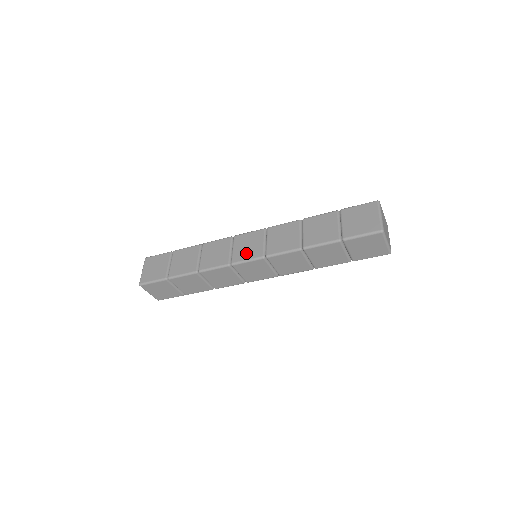
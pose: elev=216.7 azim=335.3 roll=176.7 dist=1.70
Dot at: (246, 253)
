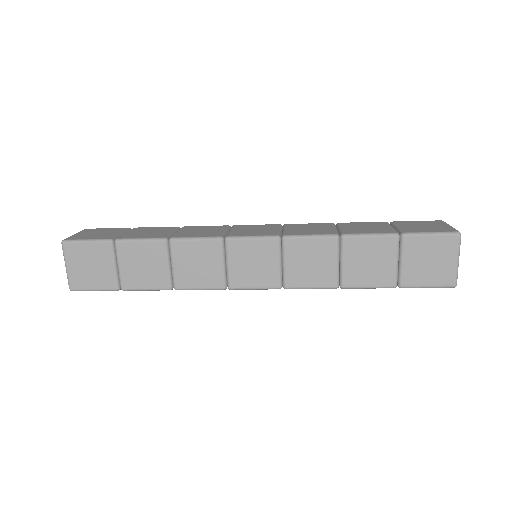
Dot at: (252, 277)
